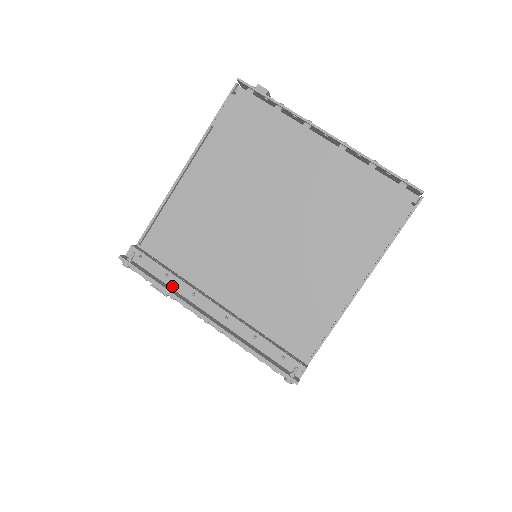
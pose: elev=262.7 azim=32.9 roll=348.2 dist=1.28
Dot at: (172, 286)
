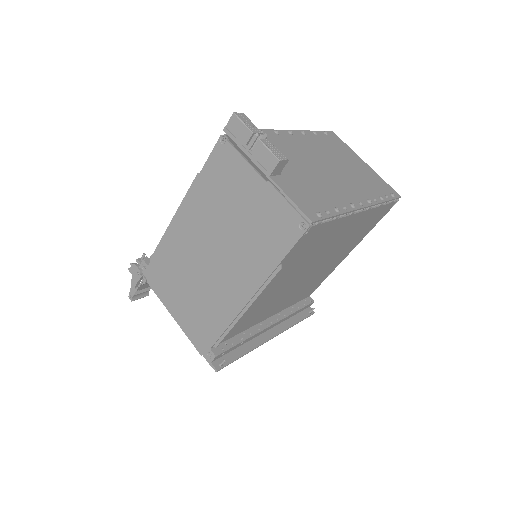
Dot at: (245, 343)
